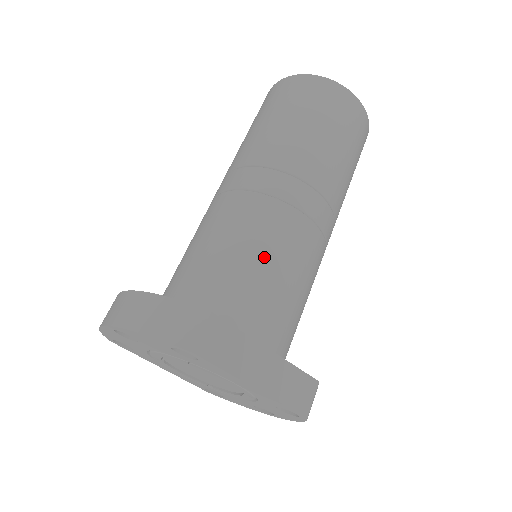
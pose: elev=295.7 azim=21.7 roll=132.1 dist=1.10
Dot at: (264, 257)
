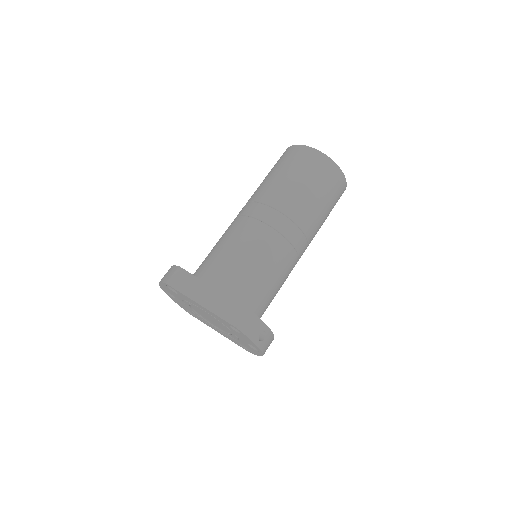
Dot at: (228, 245)
